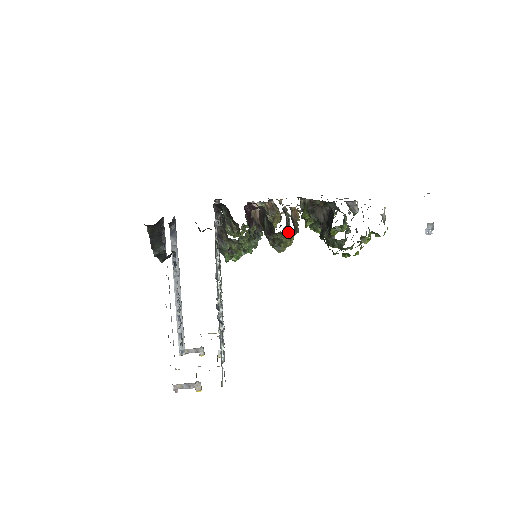
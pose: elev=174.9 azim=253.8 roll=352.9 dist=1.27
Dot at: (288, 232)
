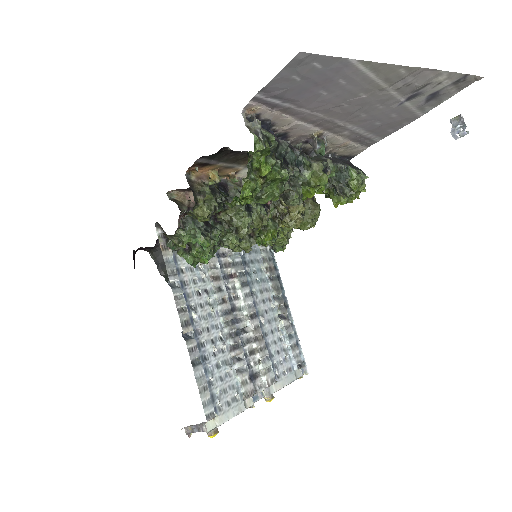
Dot at: (234, 207)
